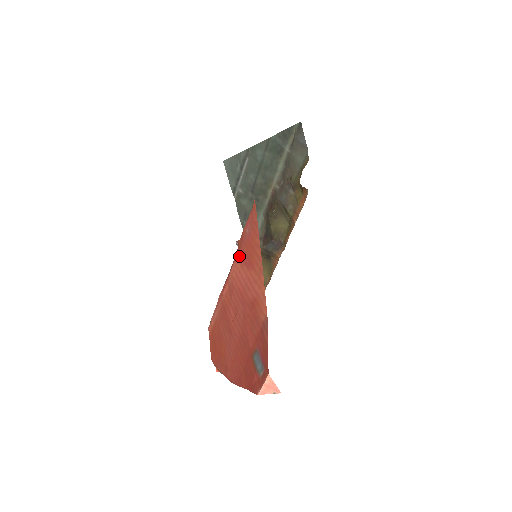
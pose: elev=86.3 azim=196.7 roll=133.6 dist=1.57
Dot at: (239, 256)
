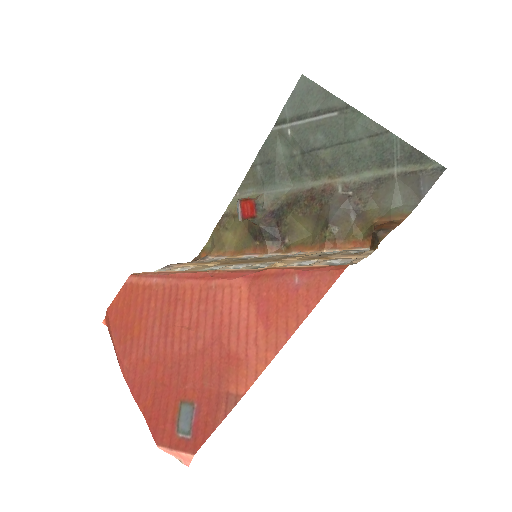
Dot at: (256, 284)
